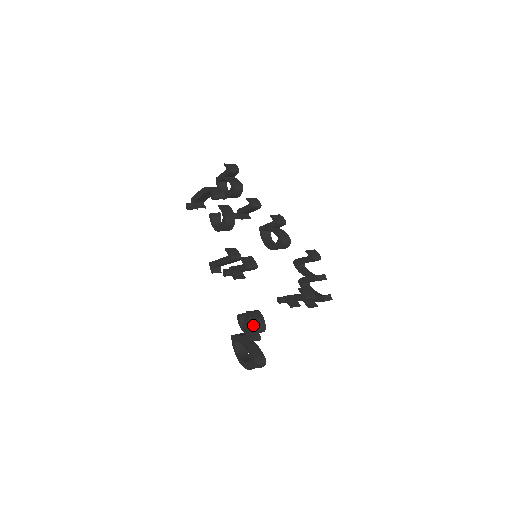
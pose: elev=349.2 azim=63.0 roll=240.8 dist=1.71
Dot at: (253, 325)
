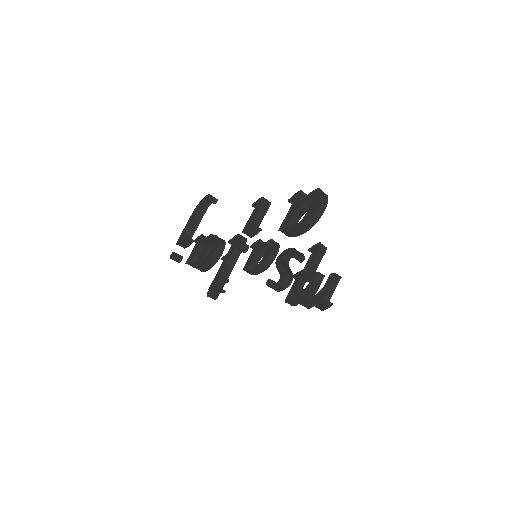
Dot at: occluded
